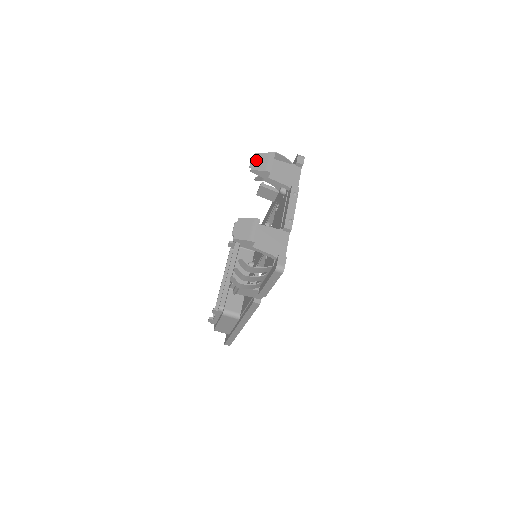
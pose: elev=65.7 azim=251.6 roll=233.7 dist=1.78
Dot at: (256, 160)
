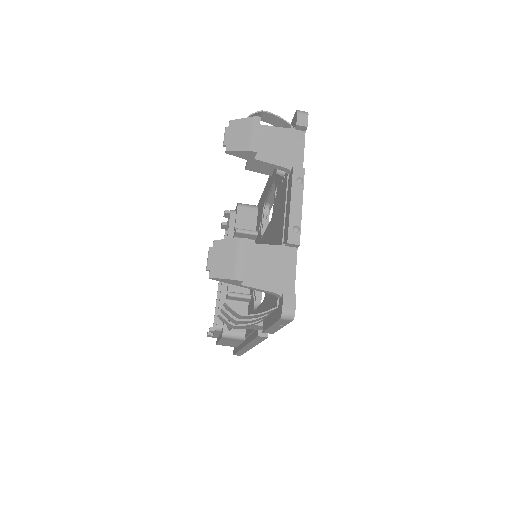
Dot at: (232, 133)
